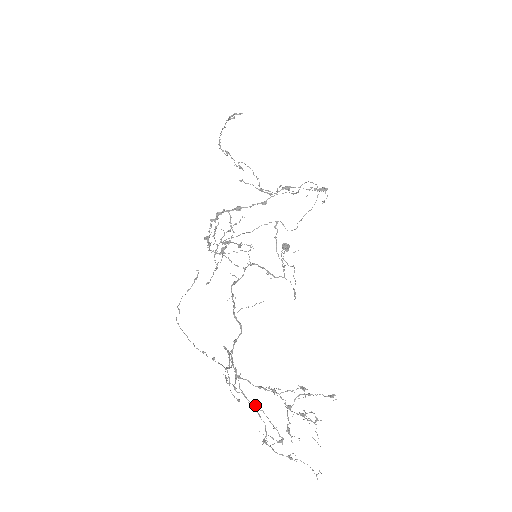
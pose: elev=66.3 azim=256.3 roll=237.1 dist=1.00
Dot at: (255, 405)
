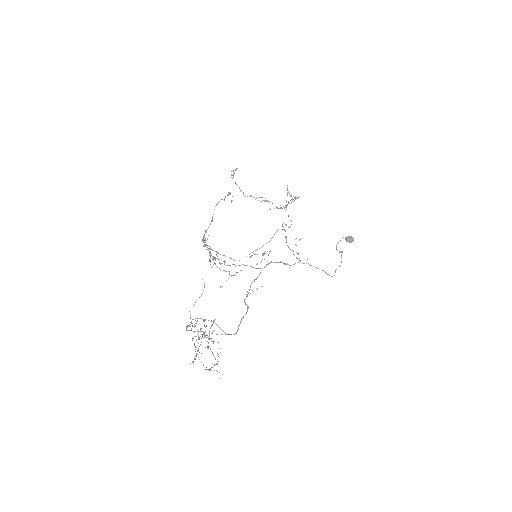
Dot at: (207, 346)
